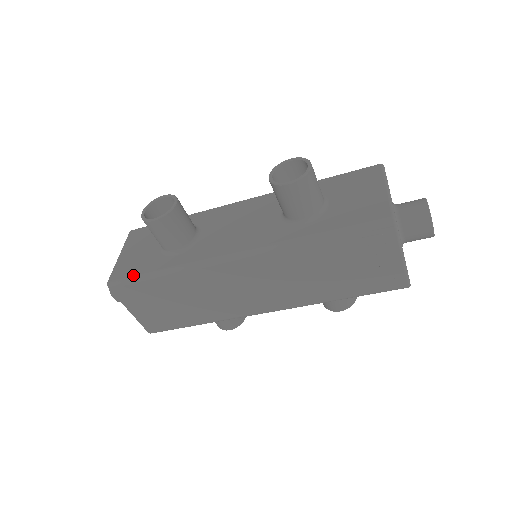
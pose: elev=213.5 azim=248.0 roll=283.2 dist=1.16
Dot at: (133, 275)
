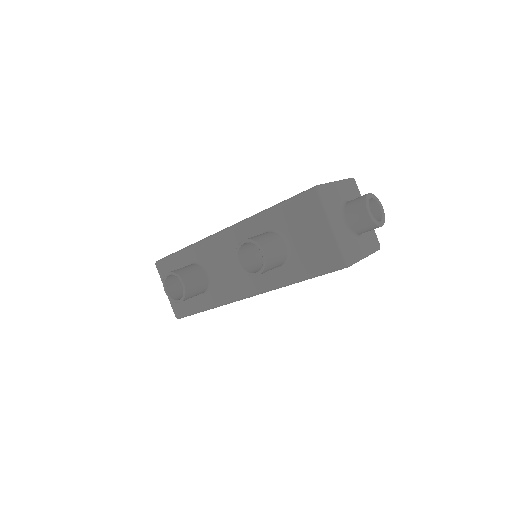
Dot at: (188, 312)
